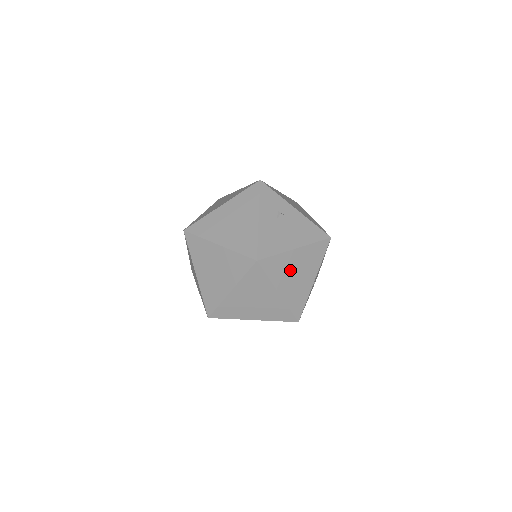
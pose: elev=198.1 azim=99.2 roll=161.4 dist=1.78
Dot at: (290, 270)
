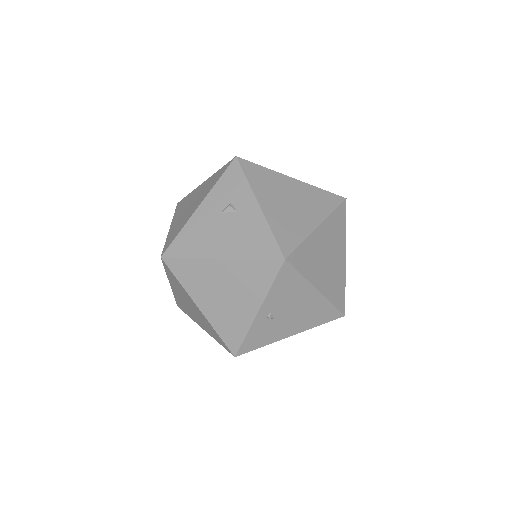
Dot at: (213, 284)
